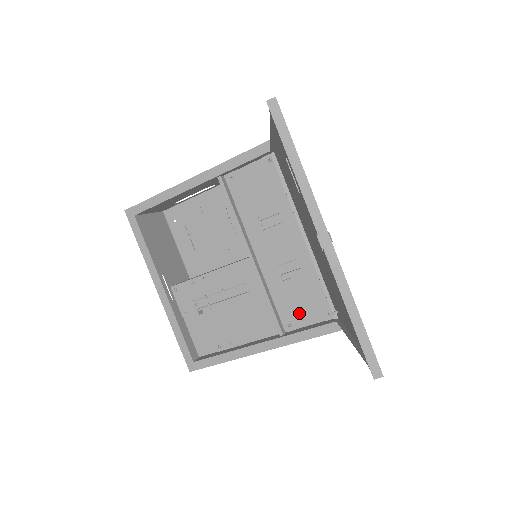
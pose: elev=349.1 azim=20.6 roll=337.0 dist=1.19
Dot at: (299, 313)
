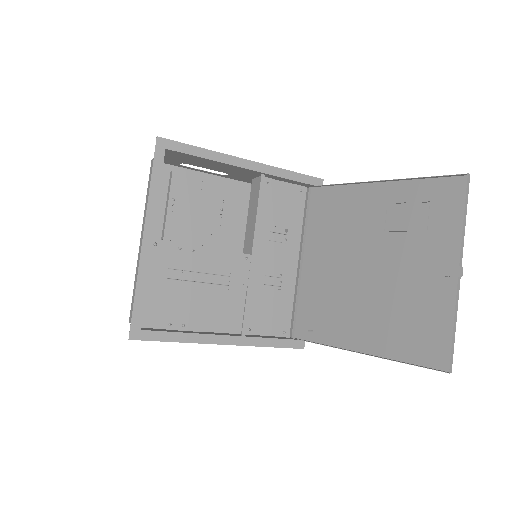
Dot at: (262, 322)
